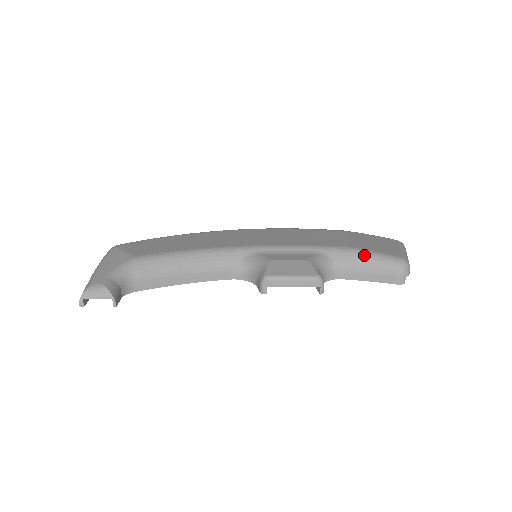
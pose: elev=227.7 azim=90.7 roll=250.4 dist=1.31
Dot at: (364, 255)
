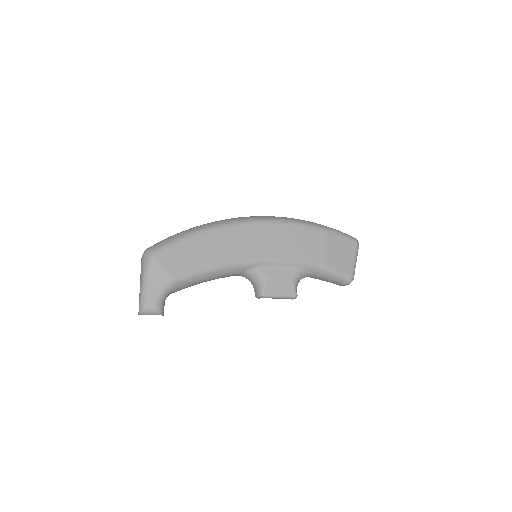
Dot at: (329, 273)
